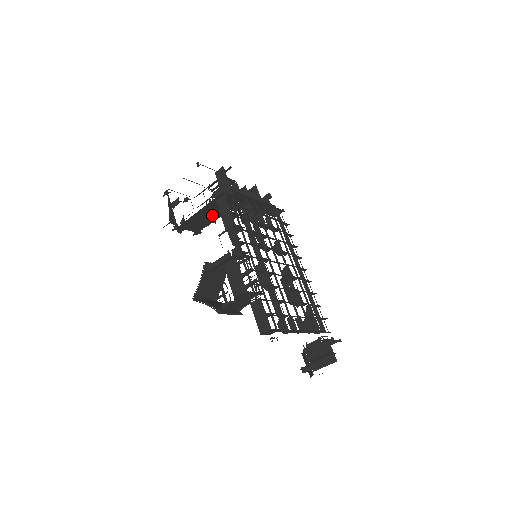
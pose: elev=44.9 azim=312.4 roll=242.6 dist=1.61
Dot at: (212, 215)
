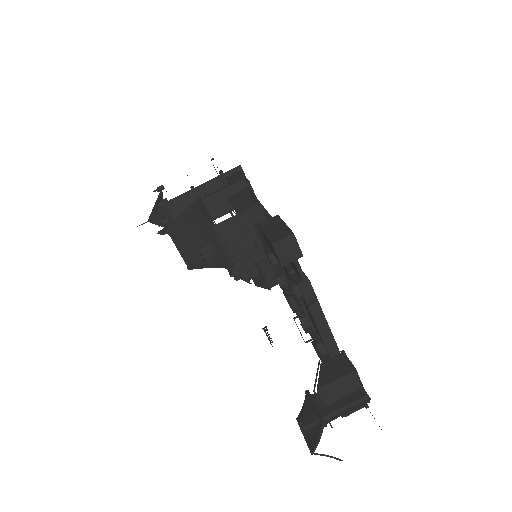
Dot at: occluded
